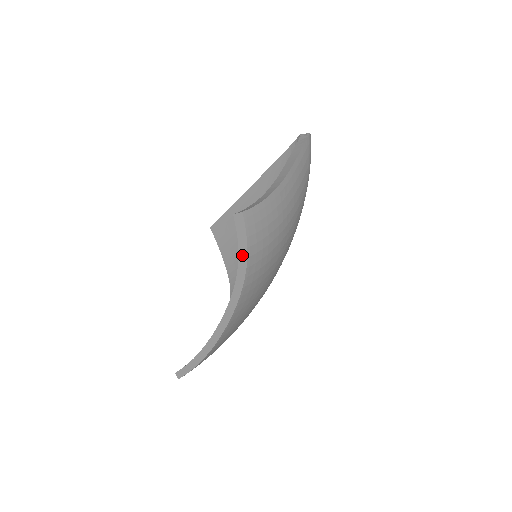
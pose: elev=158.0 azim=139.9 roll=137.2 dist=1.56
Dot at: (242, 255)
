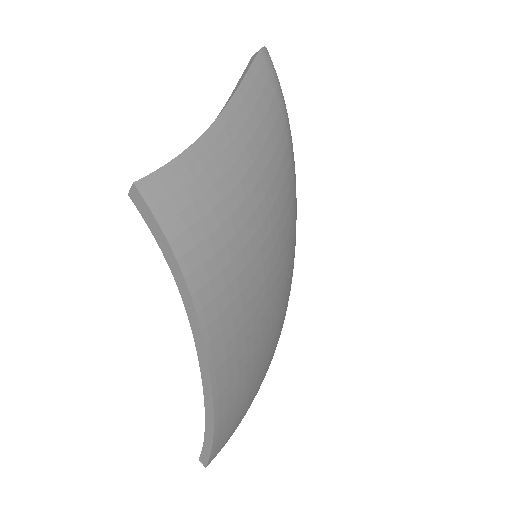
Dot at: (169, 258)
